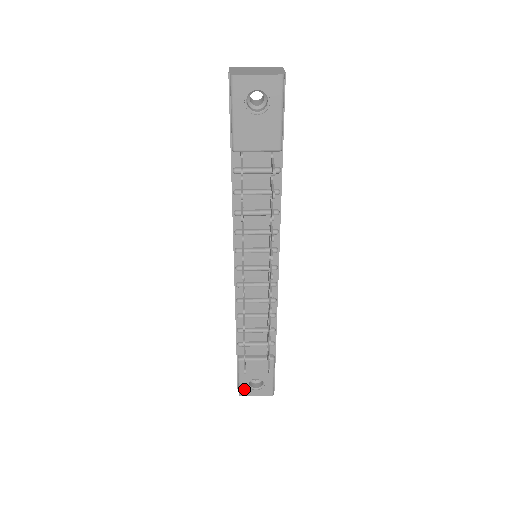
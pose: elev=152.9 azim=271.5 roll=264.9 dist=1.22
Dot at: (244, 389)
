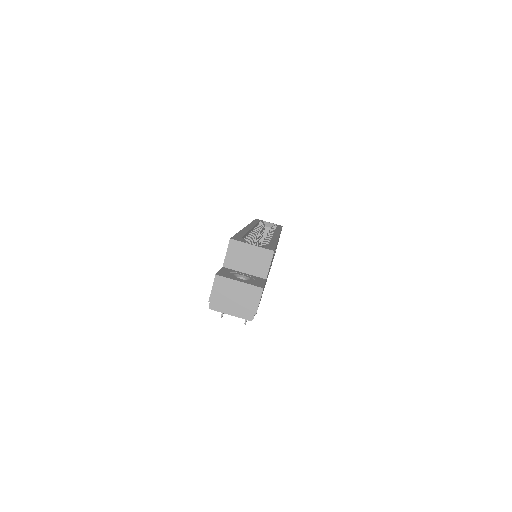
Dot at: occluded
